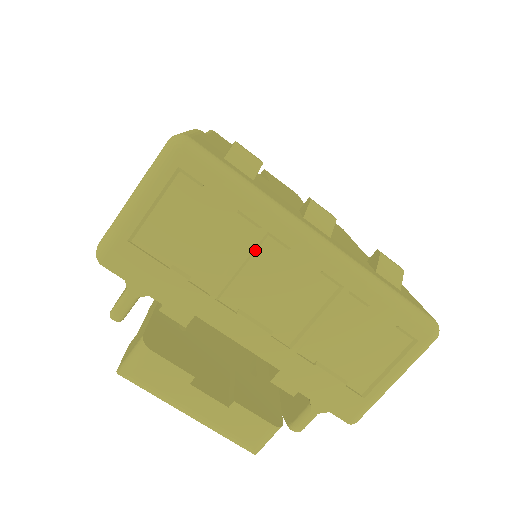
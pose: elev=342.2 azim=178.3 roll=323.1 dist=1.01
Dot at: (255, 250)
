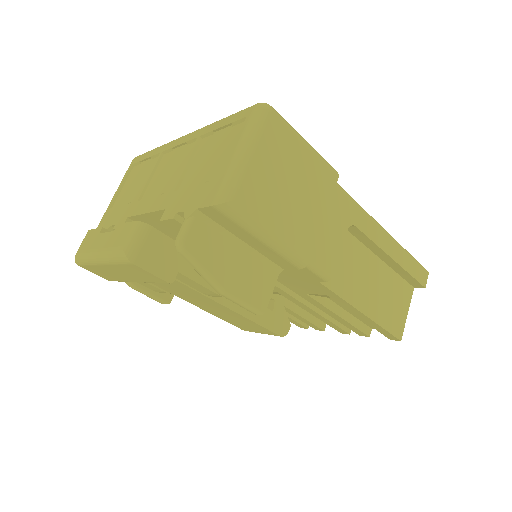
Dot at: (158, 165)
